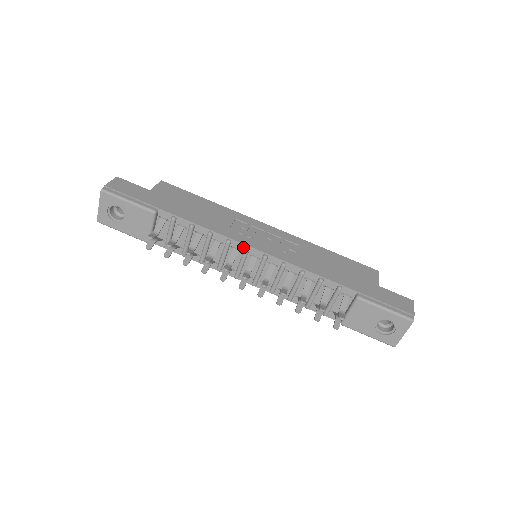
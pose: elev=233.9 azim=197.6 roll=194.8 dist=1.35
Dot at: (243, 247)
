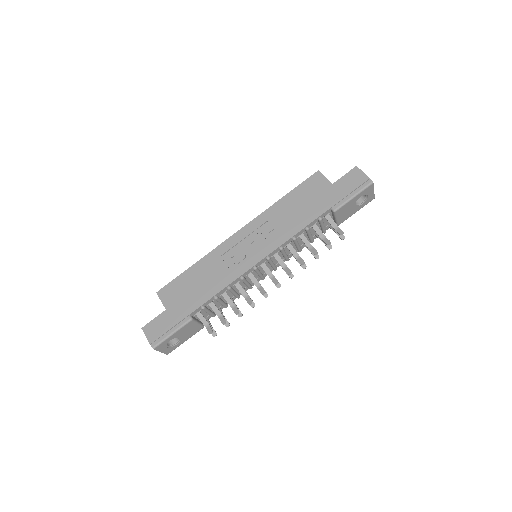
Dot at: (251, 269)
